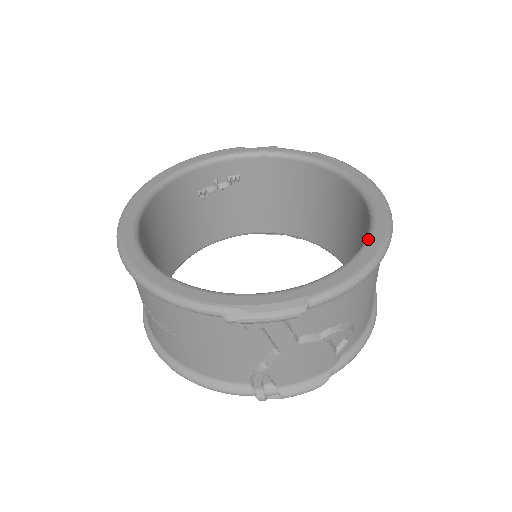
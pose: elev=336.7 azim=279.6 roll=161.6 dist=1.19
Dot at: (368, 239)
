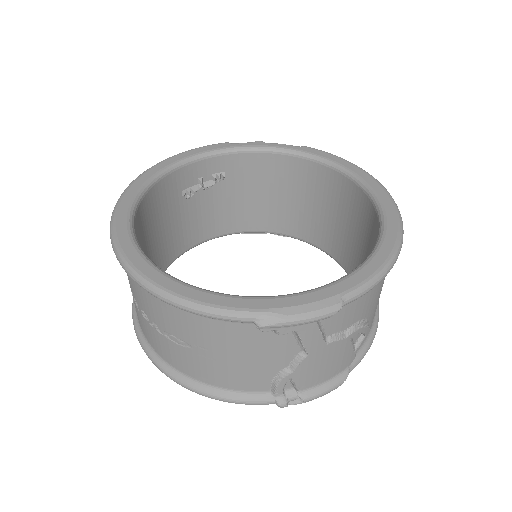
Dot at: (383, 231)
